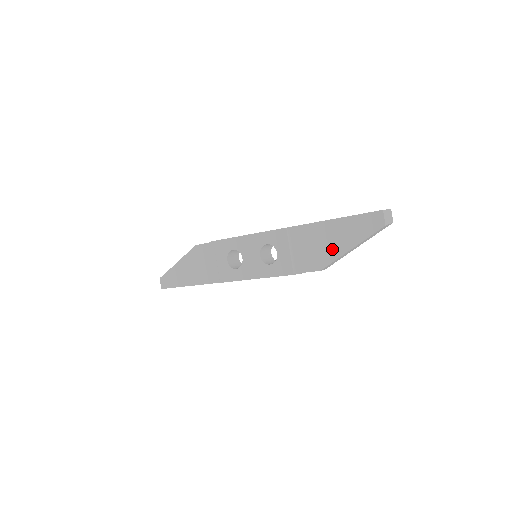
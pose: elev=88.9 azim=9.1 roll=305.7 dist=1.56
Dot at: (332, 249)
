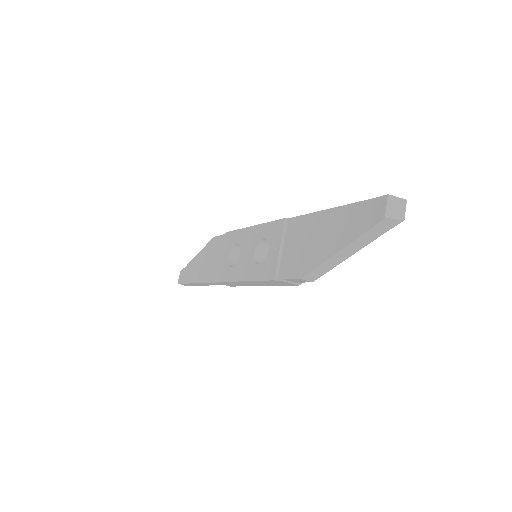
Dot at: (320, 249)
